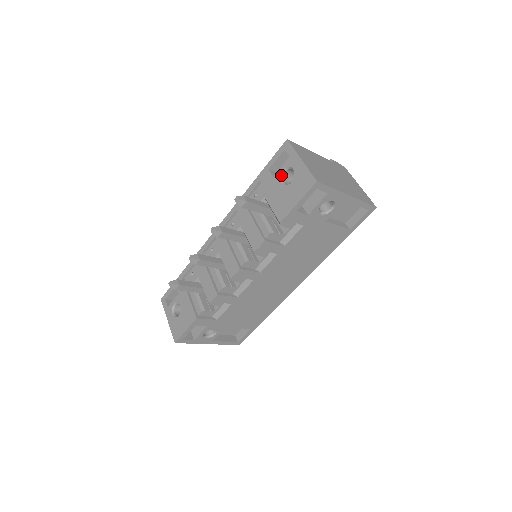
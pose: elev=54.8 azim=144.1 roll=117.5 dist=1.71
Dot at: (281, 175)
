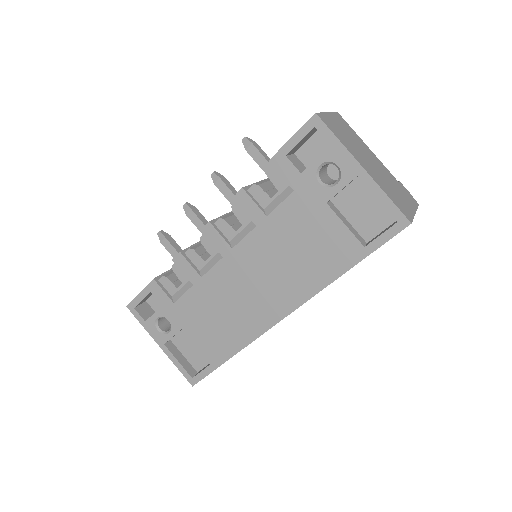
Dot at: occluded
